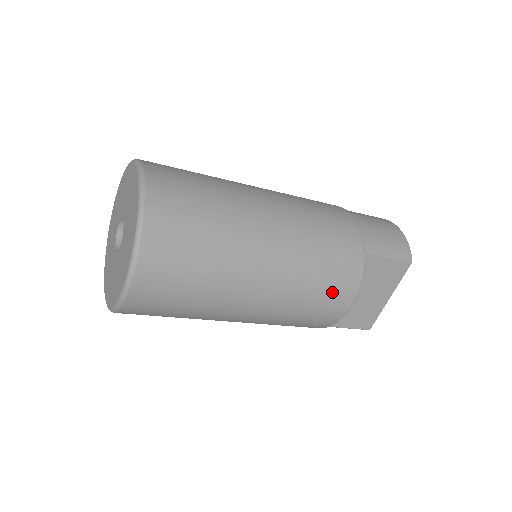
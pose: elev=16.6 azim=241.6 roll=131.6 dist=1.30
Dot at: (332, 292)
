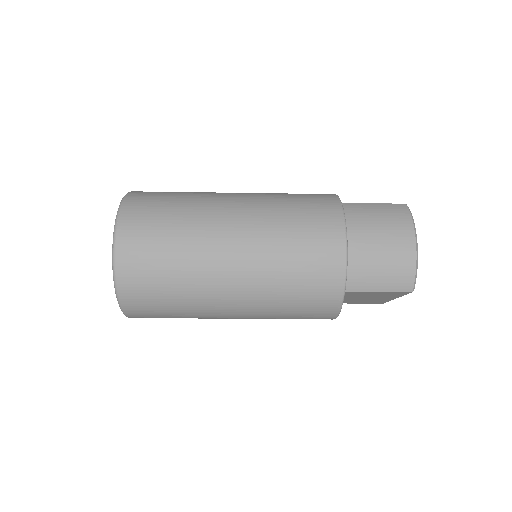
Dot at: (307, 317)
